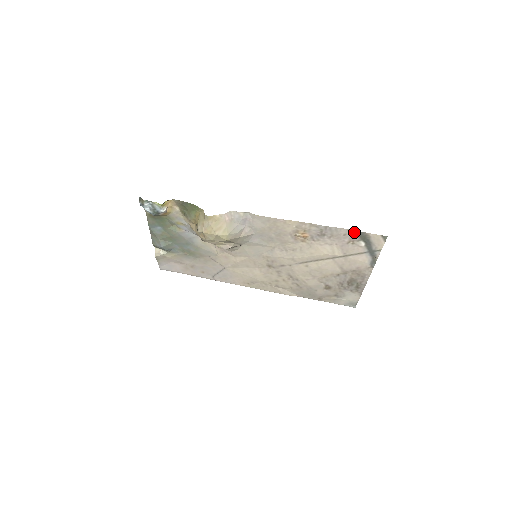
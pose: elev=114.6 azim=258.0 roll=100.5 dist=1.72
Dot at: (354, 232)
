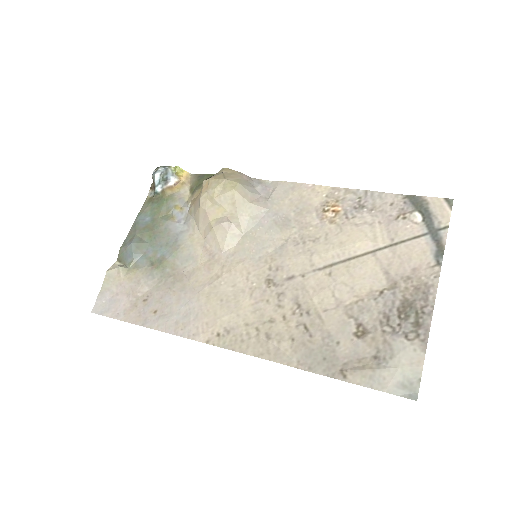
Dot at: (405, 198)
